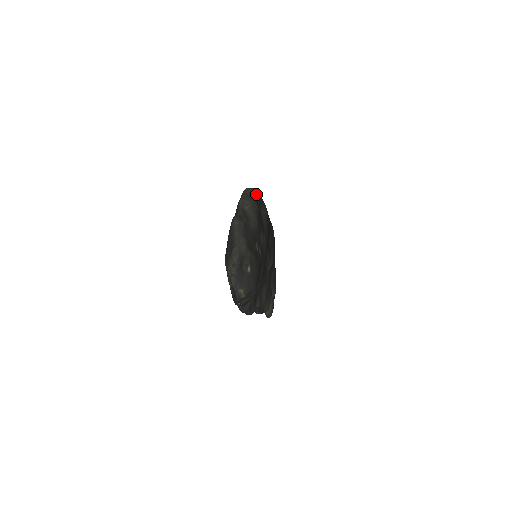
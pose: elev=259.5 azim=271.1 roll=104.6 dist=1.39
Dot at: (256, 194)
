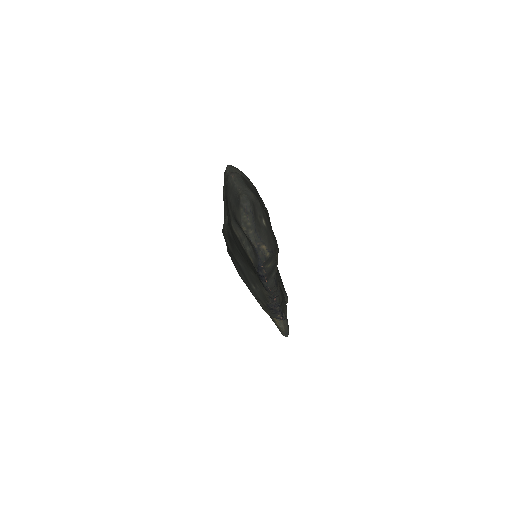
Dot at: occluded
